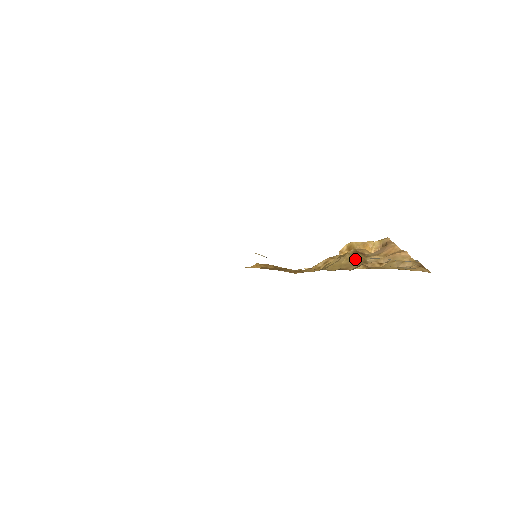
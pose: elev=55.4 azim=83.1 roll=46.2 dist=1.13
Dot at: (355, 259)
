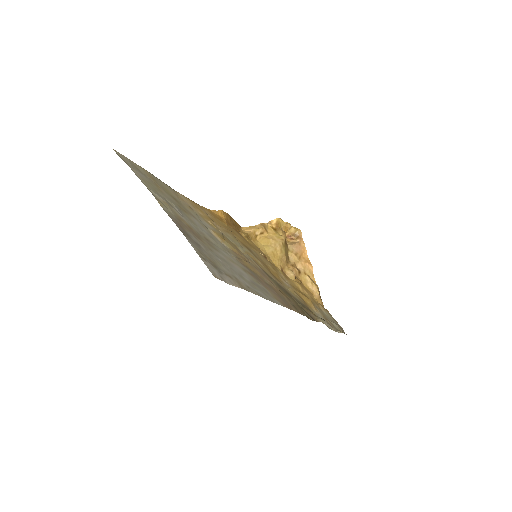
Dot at: (286, 254)
